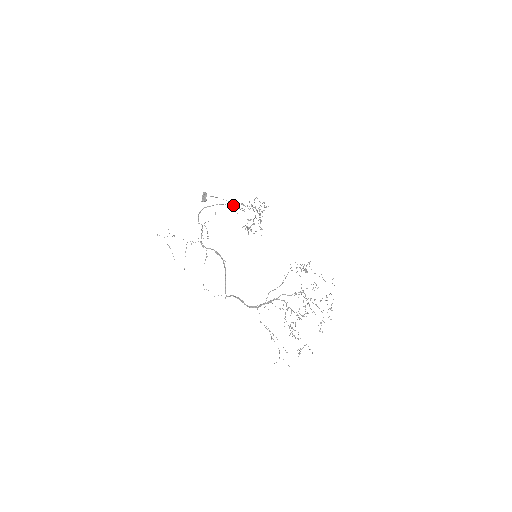
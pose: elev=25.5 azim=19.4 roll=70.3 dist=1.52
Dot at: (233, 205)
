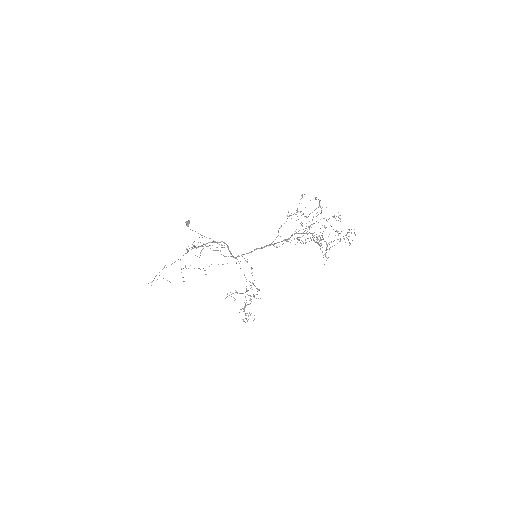
Dot at: occluded
